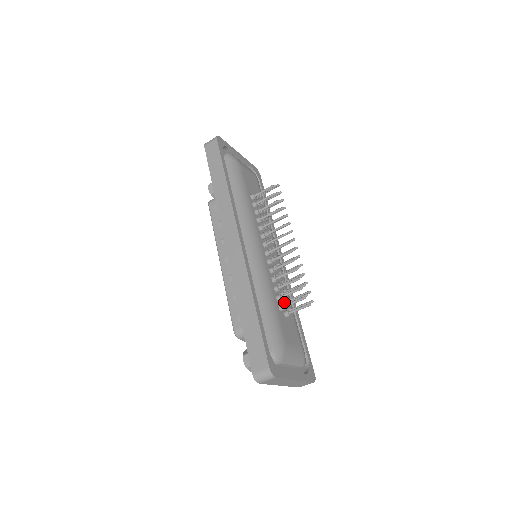
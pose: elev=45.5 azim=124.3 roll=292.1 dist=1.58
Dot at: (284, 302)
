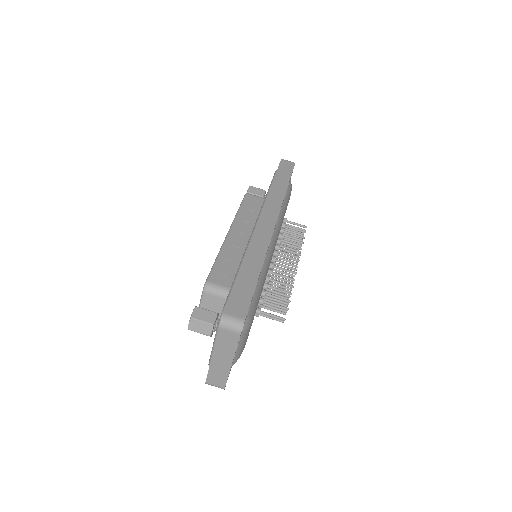
Dot at: occluded
